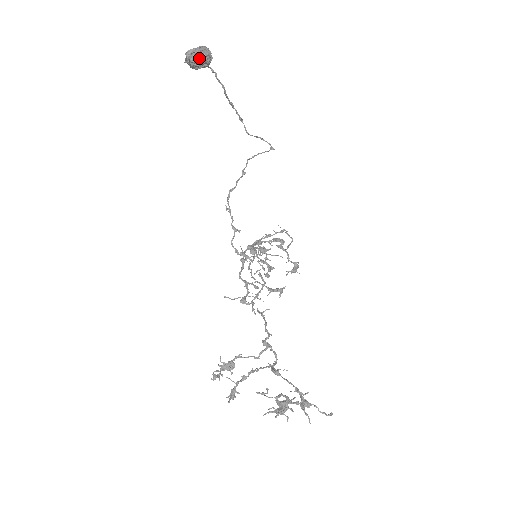
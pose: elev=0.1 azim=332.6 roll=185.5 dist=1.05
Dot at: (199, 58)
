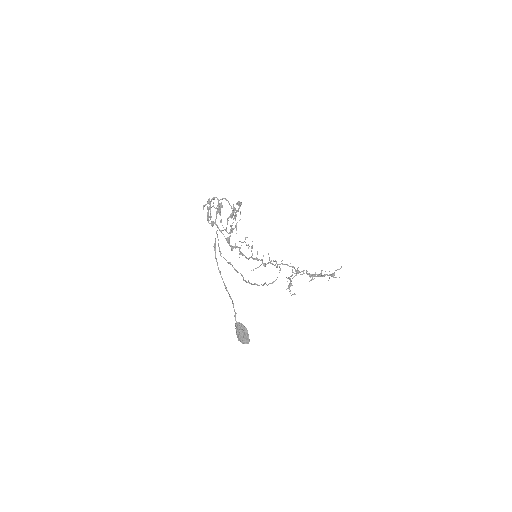
Dot at: occluded
